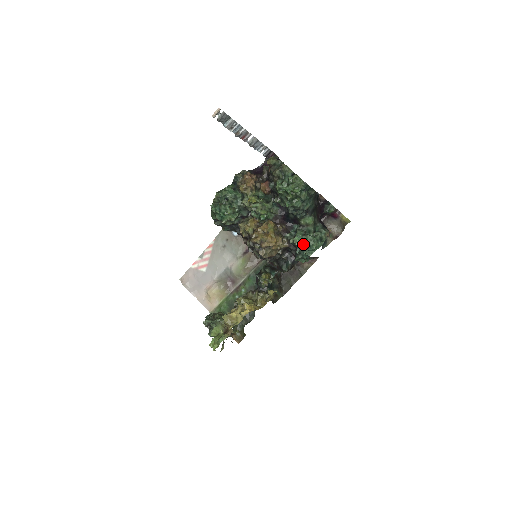
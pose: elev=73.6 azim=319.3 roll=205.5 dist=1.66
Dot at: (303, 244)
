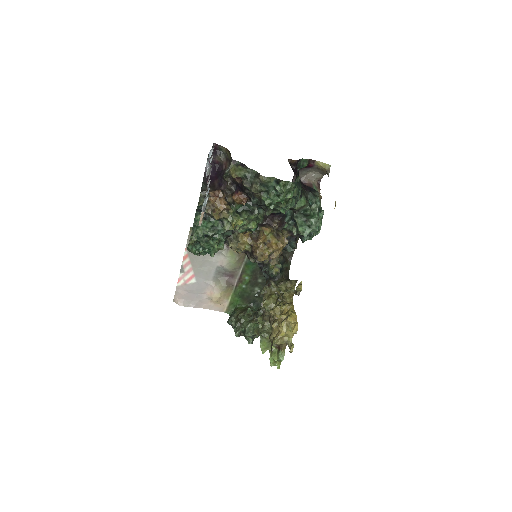
Dot at: (310, 231)
